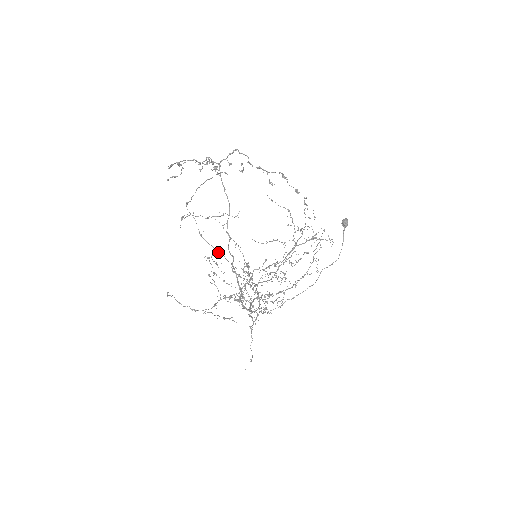
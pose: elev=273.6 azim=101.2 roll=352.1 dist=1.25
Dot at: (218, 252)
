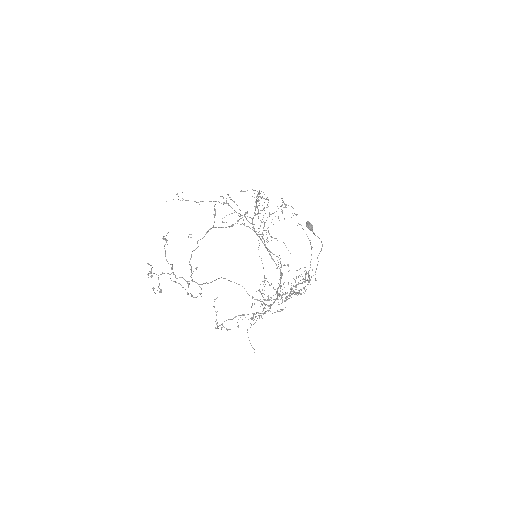
Dot at: occluded
